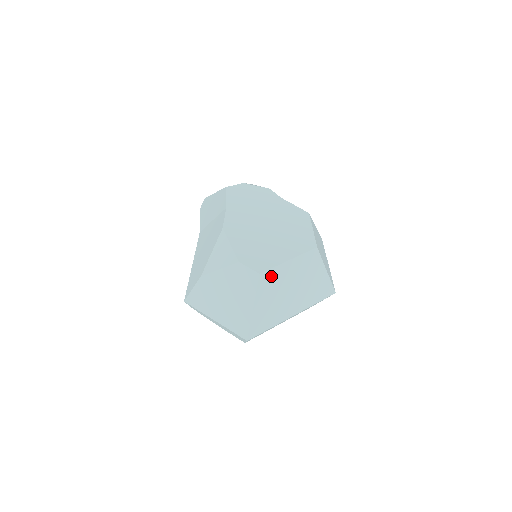
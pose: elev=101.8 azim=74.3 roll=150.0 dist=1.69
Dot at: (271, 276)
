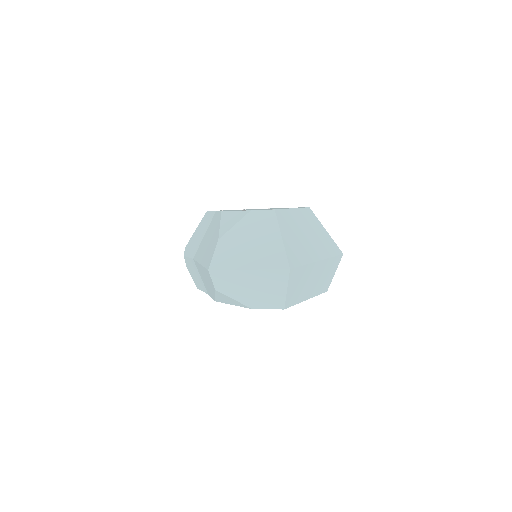
Dot at: (285, 216)
